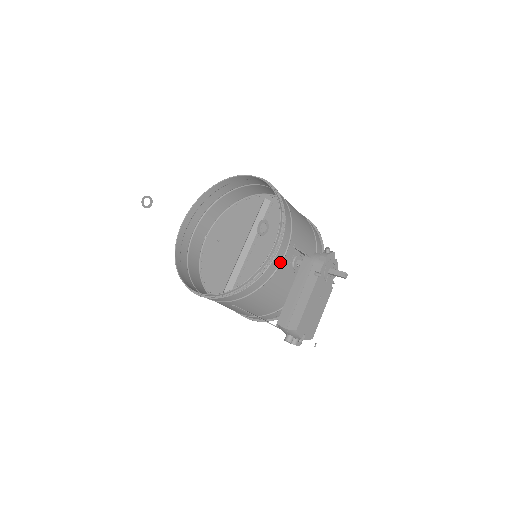
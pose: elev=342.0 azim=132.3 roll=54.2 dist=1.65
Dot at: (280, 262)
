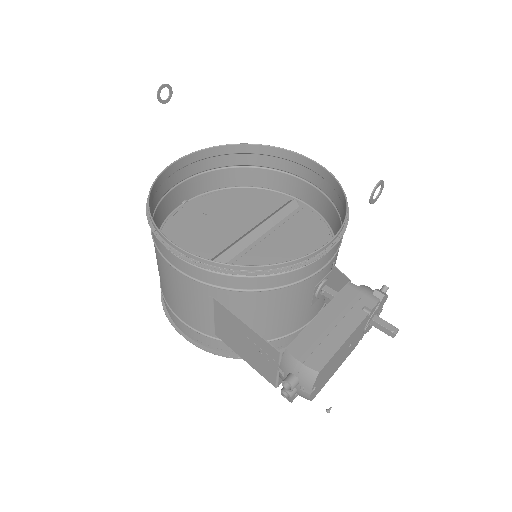
Dot at: (317, 270)
